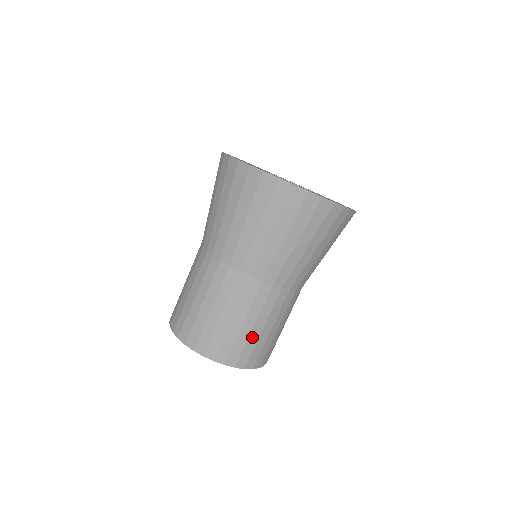
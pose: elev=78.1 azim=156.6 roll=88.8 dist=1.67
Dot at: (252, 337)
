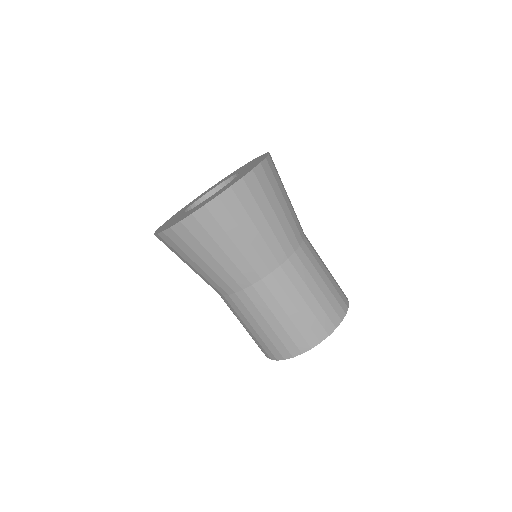
Dot at: (320, 300)
